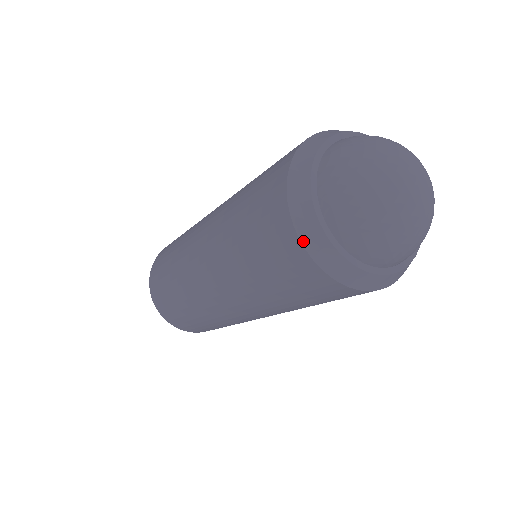
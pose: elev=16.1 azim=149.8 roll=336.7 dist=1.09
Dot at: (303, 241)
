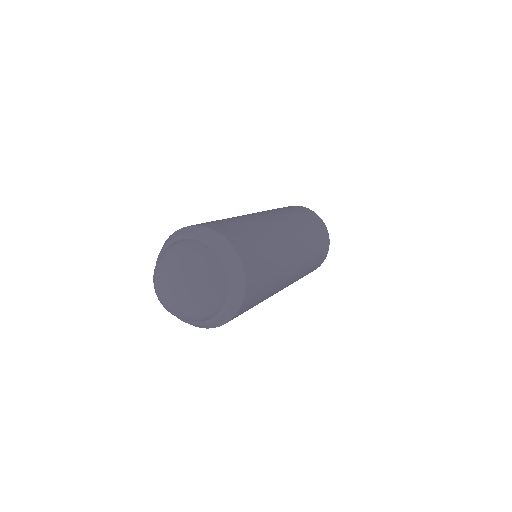
Dot at: occluded
